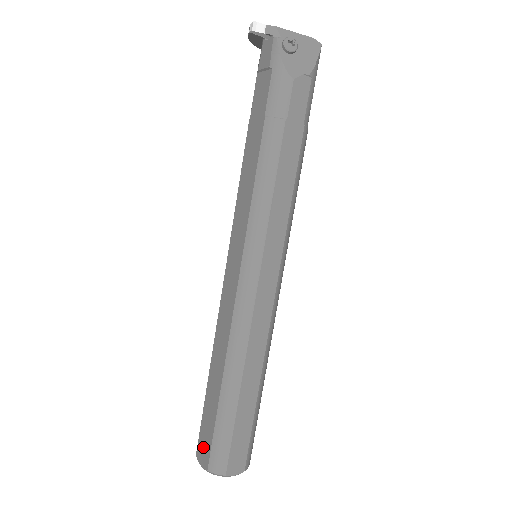
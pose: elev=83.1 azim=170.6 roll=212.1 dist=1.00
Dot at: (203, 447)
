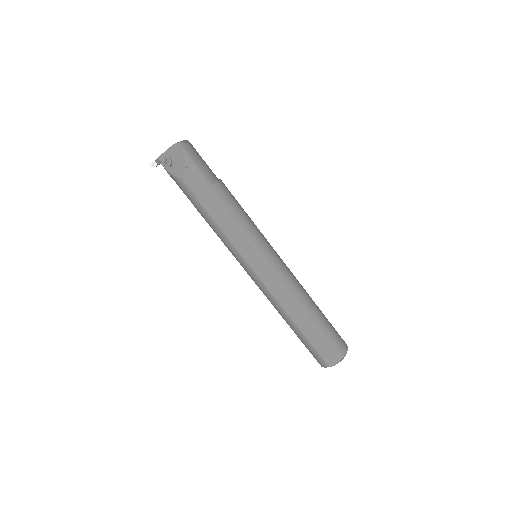
Dot at: occluded
